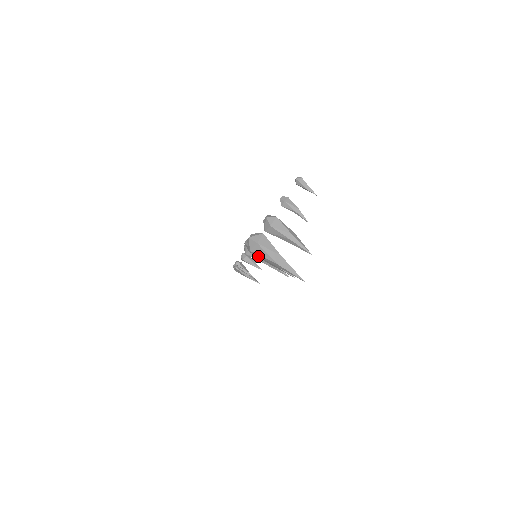
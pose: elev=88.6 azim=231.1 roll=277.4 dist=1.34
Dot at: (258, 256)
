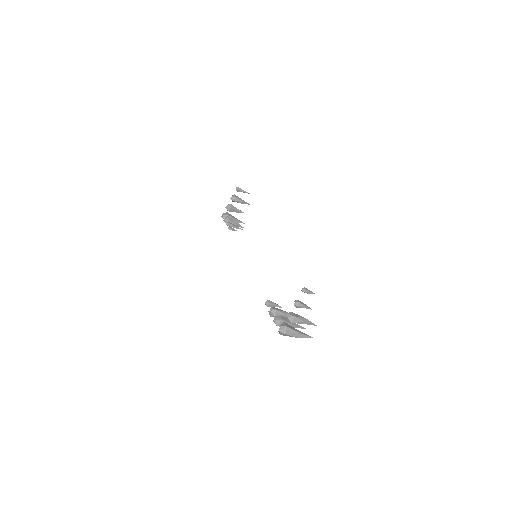
Dot at: occluded
